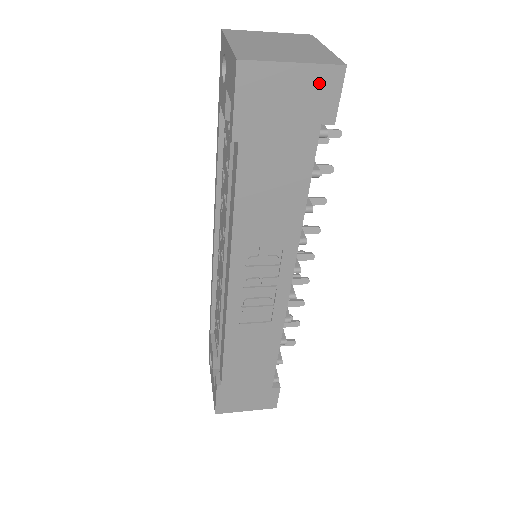
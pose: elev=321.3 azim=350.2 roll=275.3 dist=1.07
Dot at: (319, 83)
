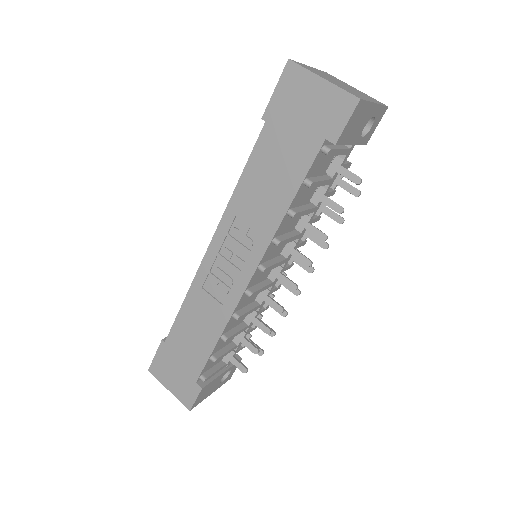
Dot at: (336, 103)
